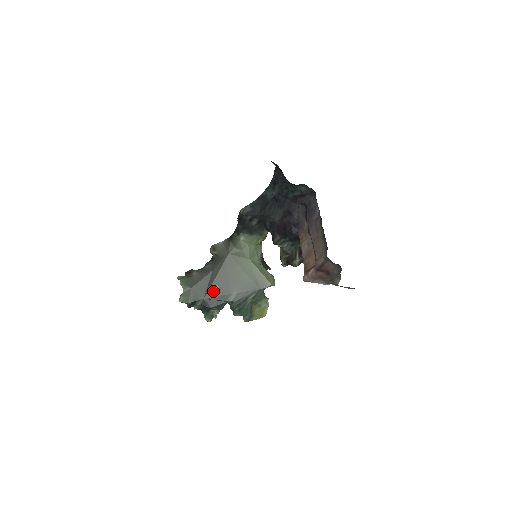
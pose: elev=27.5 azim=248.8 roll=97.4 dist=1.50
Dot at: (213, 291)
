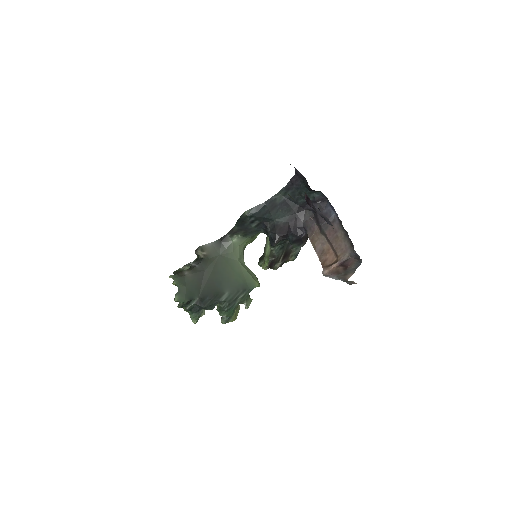
Dot at: (207, 290)
